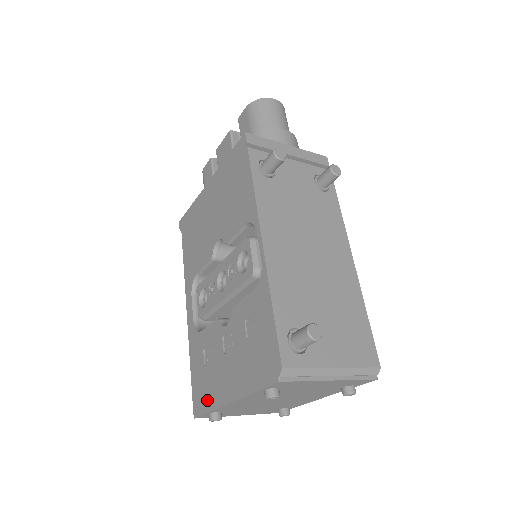
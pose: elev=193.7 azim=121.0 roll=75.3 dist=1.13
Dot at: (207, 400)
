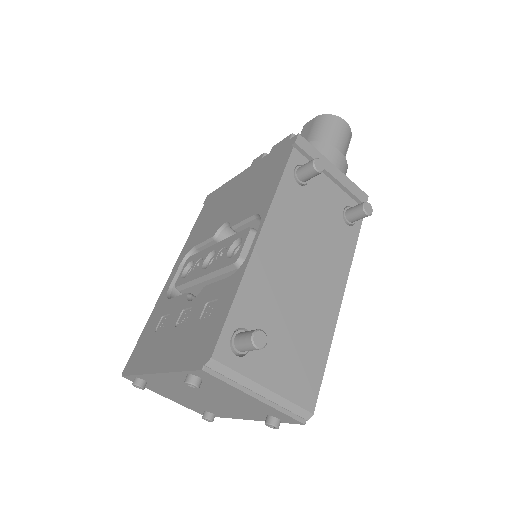
Dot at: (139, 363)
